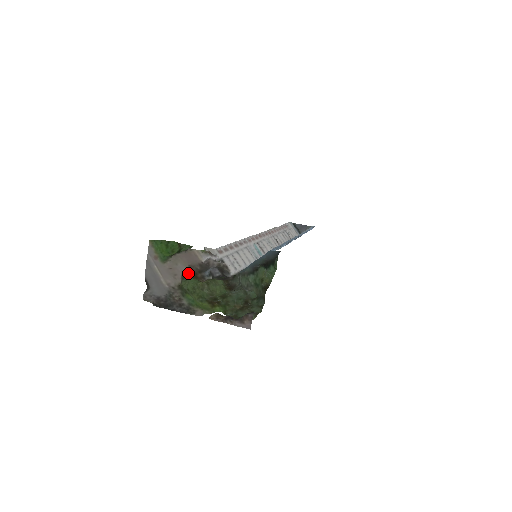
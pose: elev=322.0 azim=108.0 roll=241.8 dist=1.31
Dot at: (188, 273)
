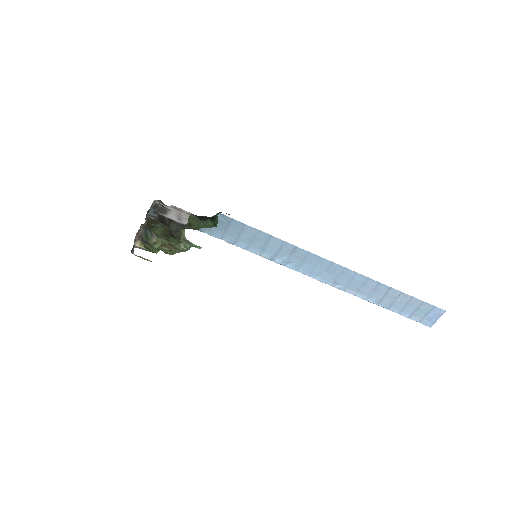
Dot at: occluded
